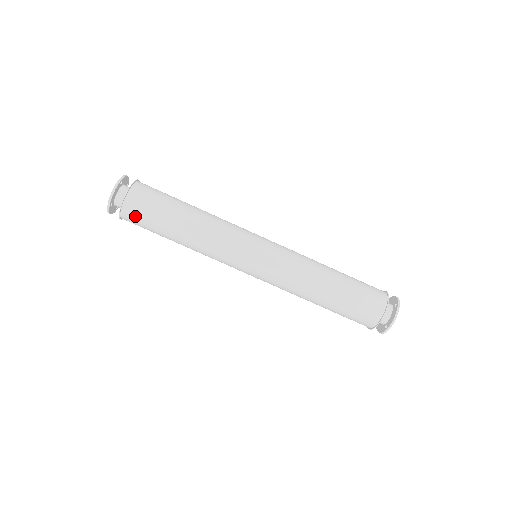
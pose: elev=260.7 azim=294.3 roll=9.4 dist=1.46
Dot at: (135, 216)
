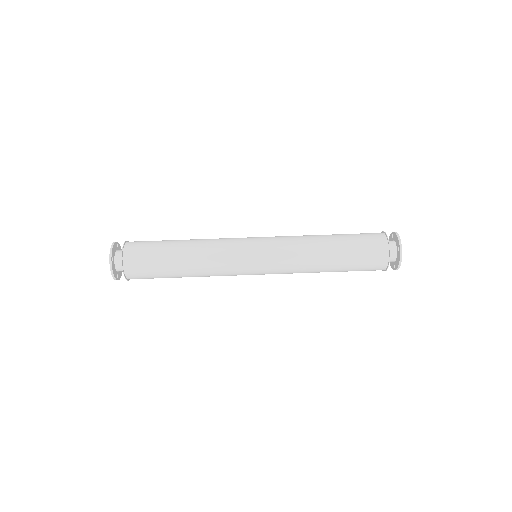
Dot at: (137, 256)
